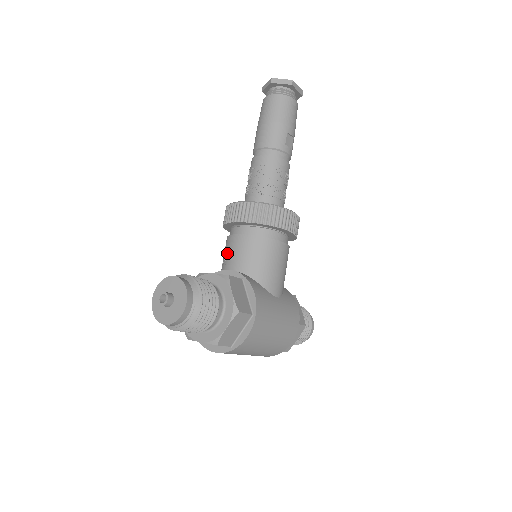
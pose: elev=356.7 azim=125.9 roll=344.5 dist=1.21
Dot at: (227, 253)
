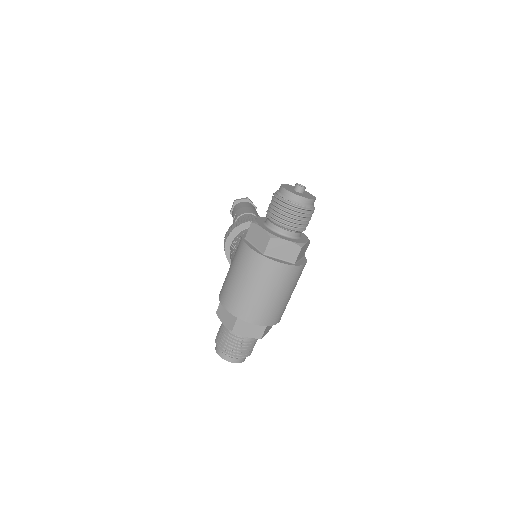
Dot at: occluded
